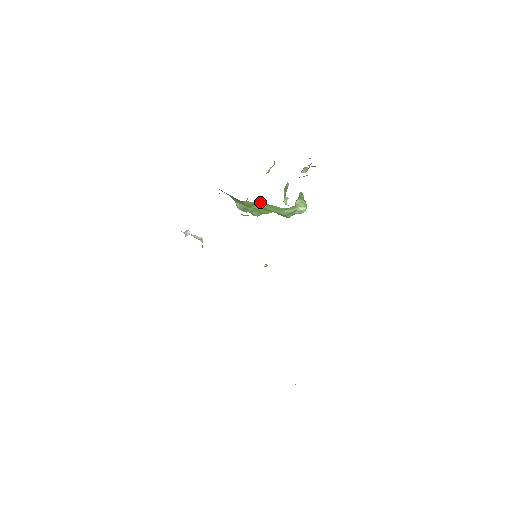
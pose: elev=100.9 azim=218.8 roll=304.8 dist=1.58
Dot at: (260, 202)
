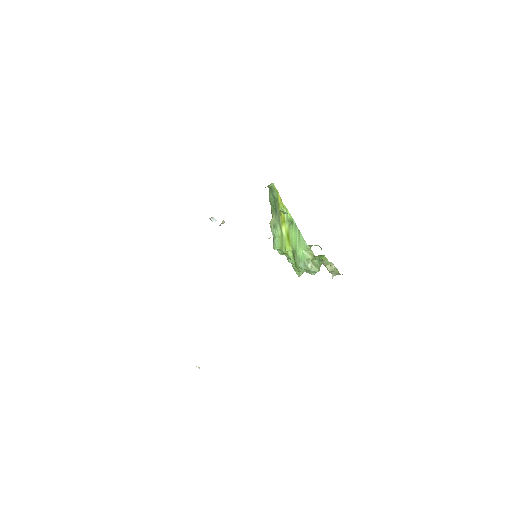
Dot at: (294, 221)
